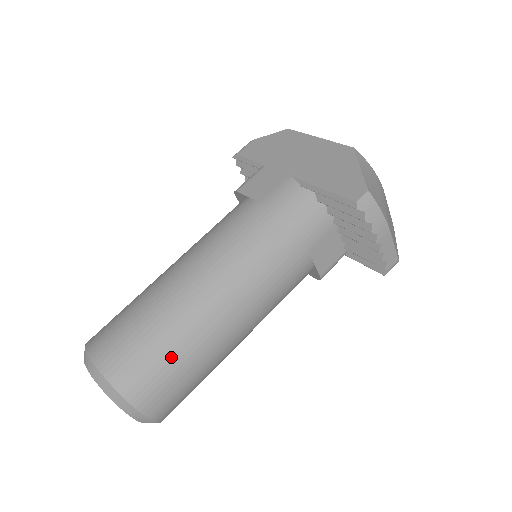
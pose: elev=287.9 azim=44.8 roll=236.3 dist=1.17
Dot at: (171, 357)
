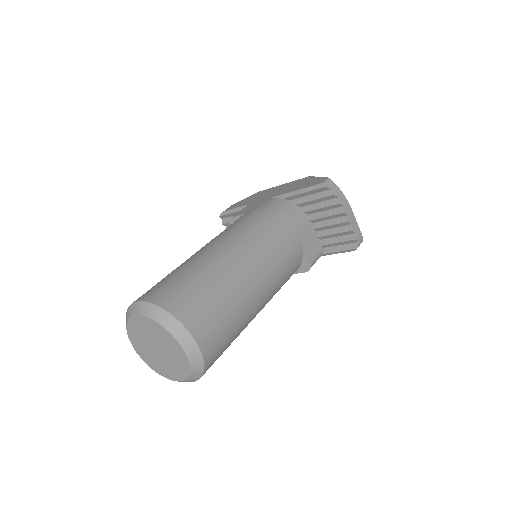
Dot at: (211, 291)
